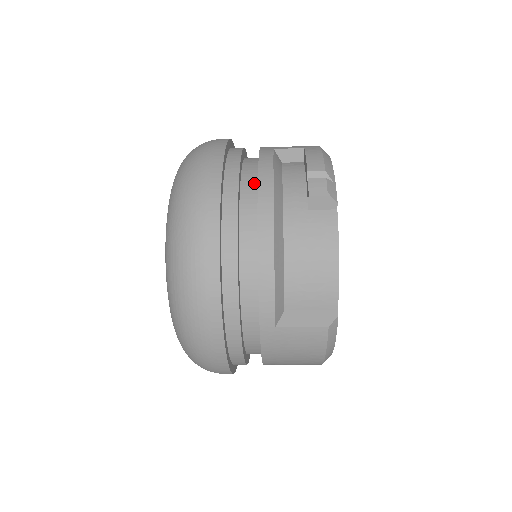
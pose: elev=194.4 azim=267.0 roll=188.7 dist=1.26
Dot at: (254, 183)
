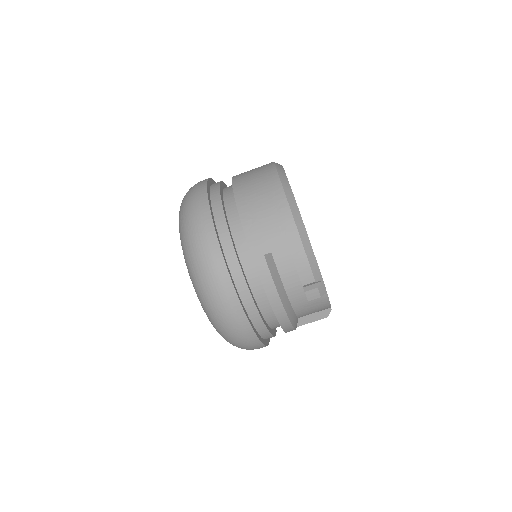
Dot at: occluded
